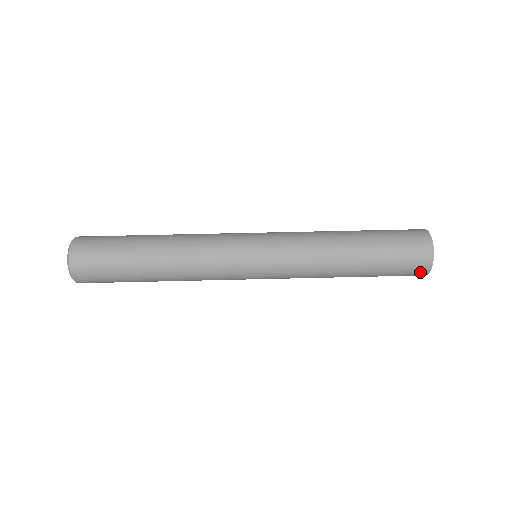
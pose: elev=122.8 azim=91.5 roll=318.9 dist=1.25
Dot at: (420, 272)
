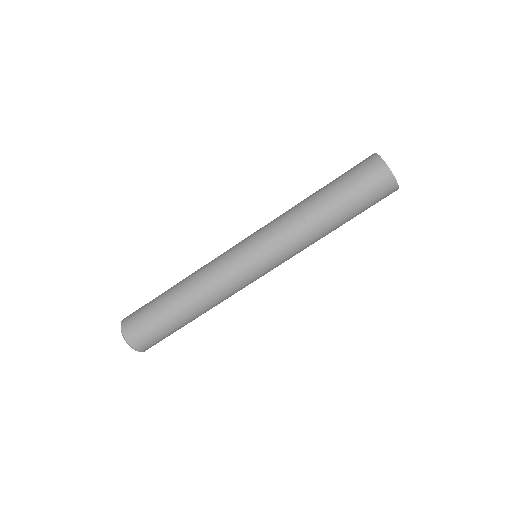
Dot at: occluded
